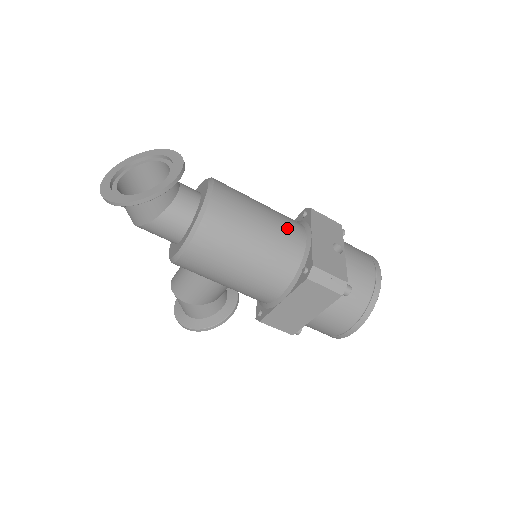
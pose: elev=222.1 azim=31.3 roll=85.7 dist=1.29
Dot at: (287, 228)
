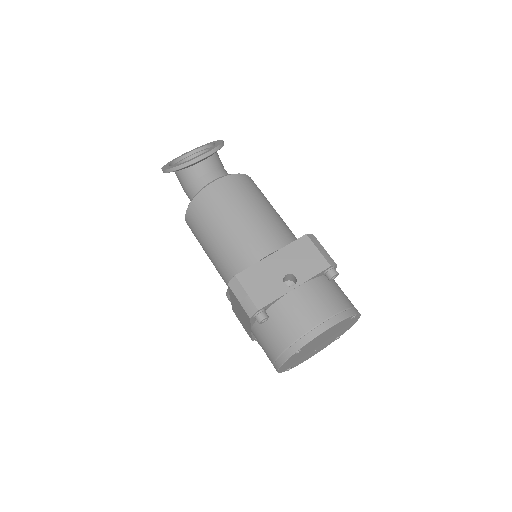
Dot at: (255, 238)
